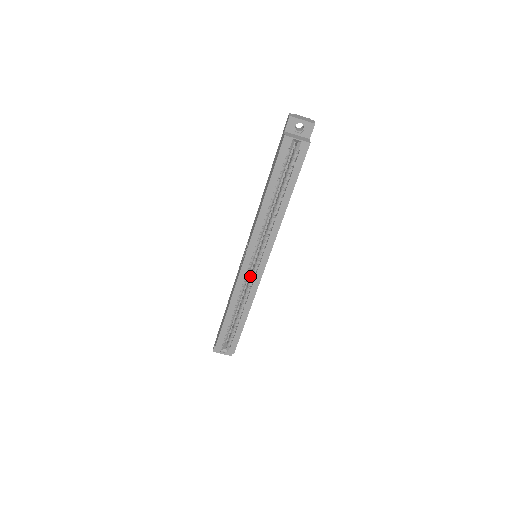
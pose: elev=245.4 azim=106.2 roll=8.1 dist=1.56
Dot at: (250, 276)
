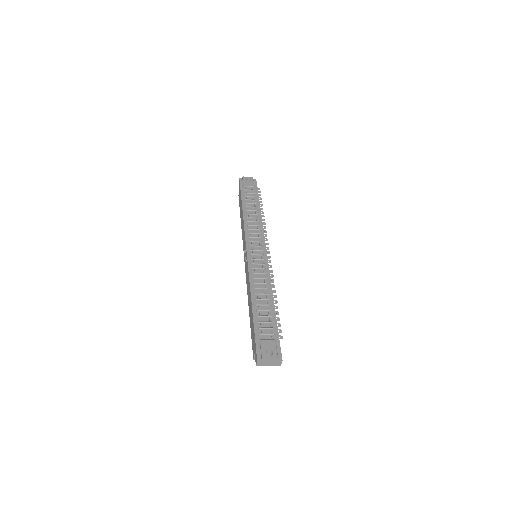
Dot at: occluded
